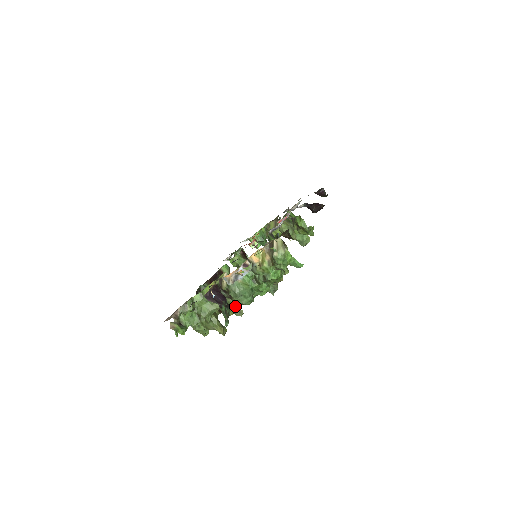
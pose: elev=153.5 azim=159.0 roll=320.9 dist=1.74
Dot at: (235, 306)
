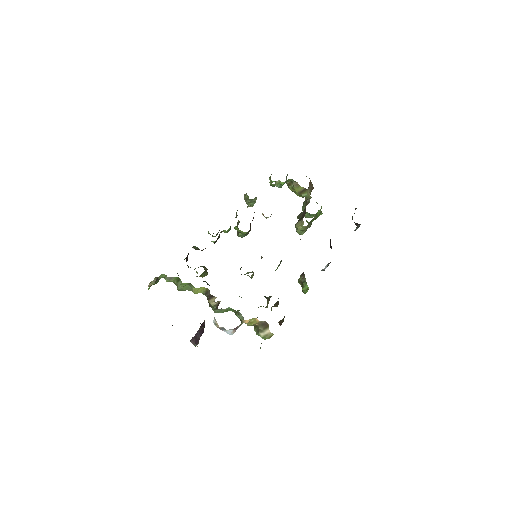
Dot at: occluded
